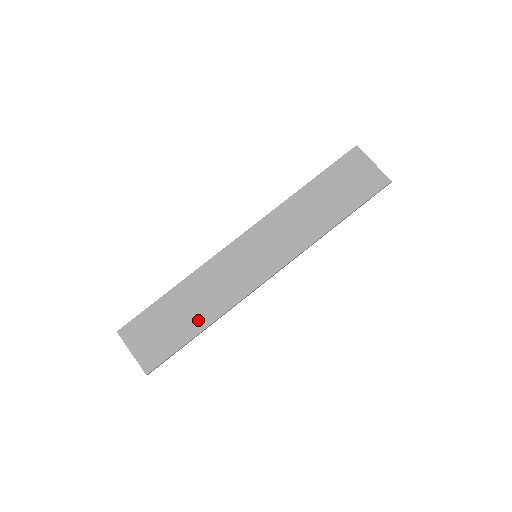
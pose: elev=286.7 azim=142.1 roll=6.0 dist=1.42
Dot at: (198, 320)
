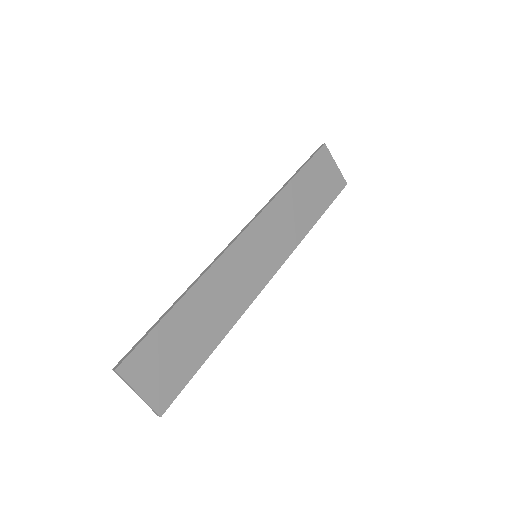
Dot at: (210, 336)
